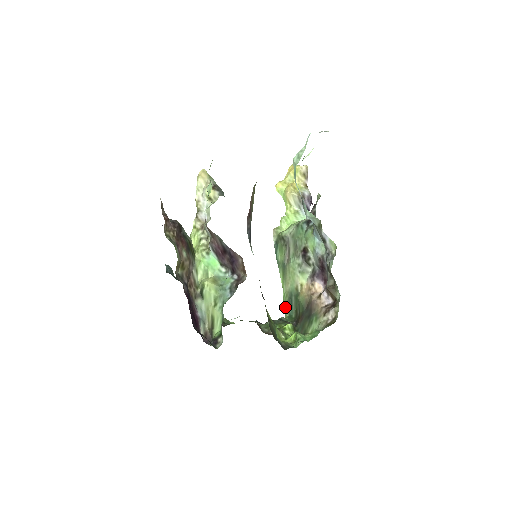
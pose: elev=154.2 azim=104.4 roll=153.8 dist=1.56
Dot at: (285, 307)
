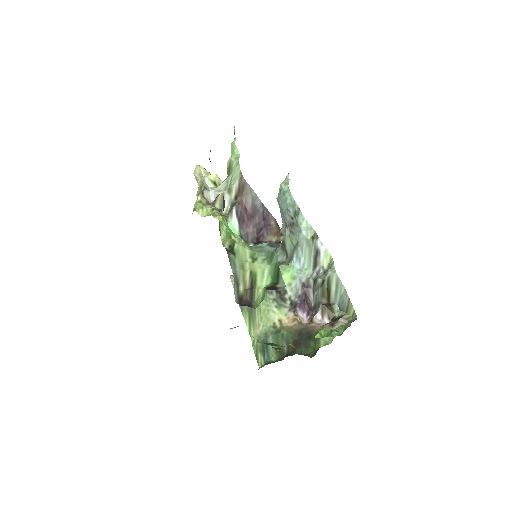
Dot at: (258, 354)
